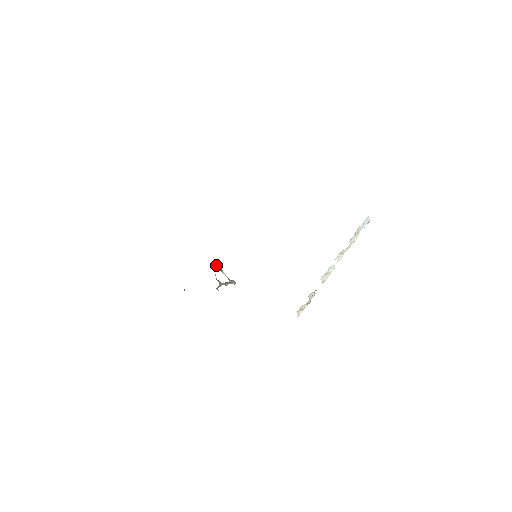
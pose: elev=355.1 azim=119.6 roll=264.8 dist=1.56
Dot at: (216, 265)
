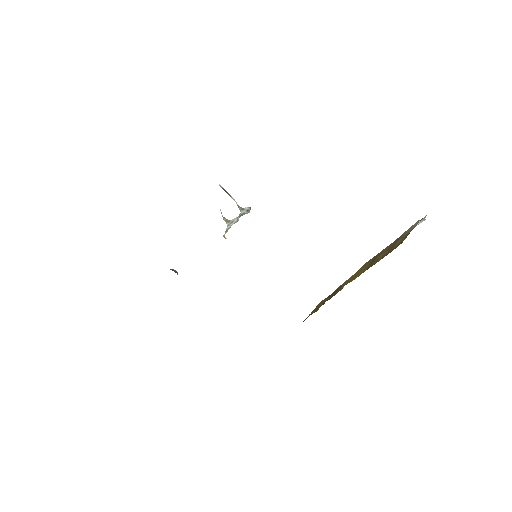
Dot at: occluded
